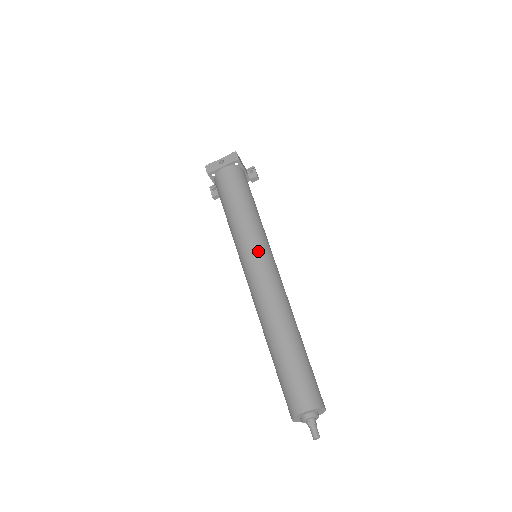
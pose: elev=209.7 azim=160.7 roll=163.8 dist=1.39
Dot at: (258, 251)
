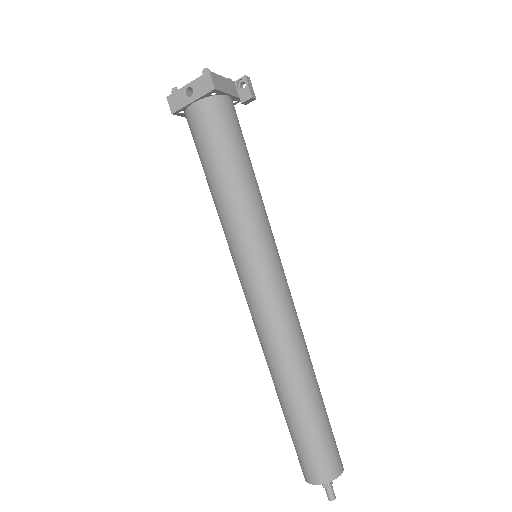
Dot at: (255, 265)
